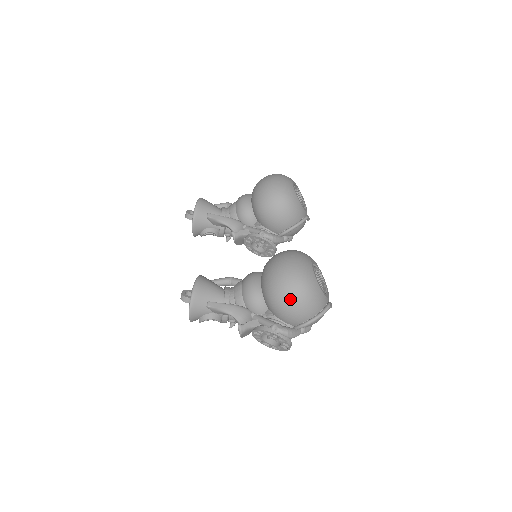
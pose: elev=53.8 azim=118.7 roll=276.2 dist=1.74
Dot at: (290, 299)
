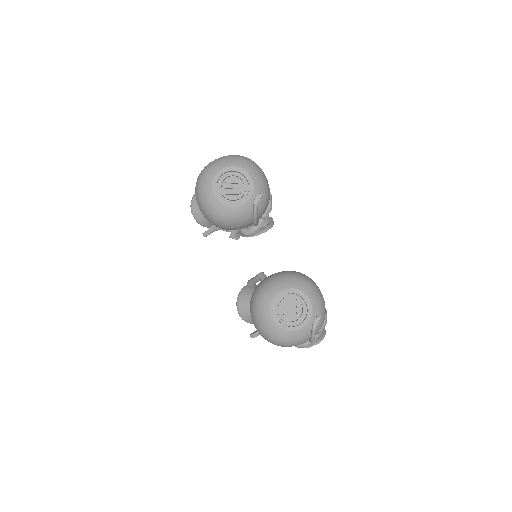
Dot at: occluded
